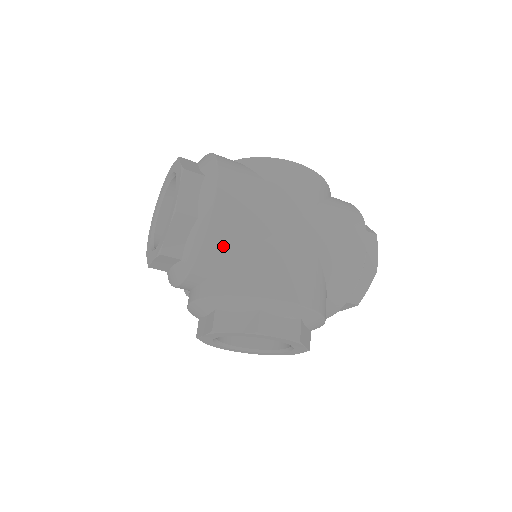
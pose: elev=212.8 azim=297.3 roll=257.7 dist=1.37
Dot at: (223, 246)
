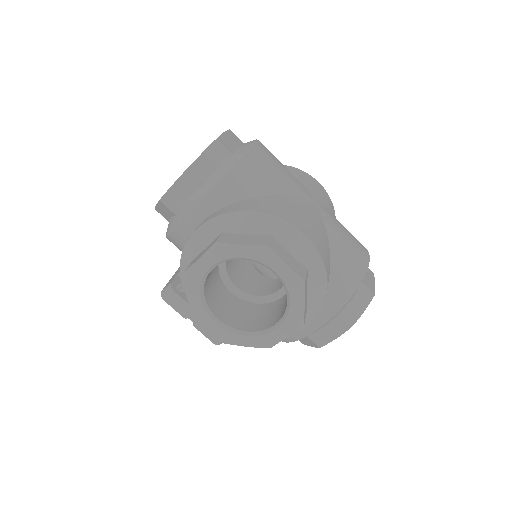
Dot at: (250, 179)
